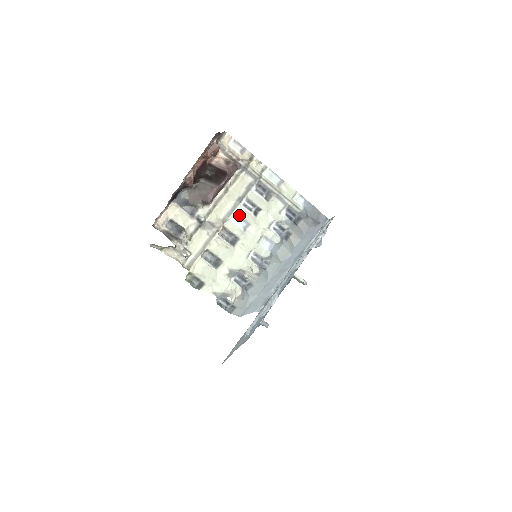
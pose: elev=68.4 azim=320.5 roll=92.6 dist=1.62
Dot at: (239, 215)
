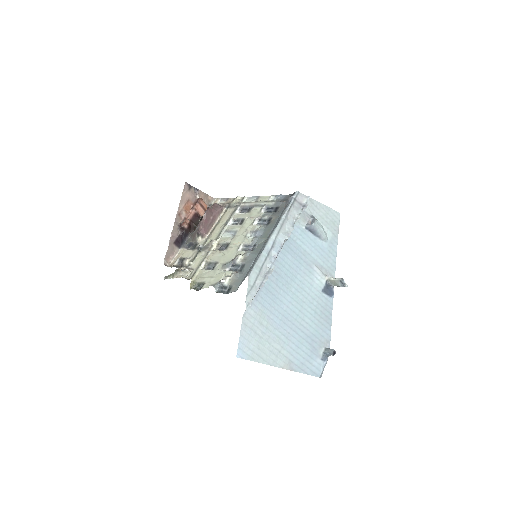
Dot at: (228, 231)
